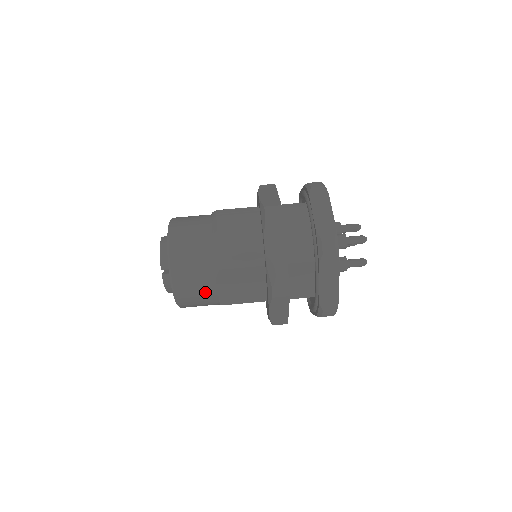
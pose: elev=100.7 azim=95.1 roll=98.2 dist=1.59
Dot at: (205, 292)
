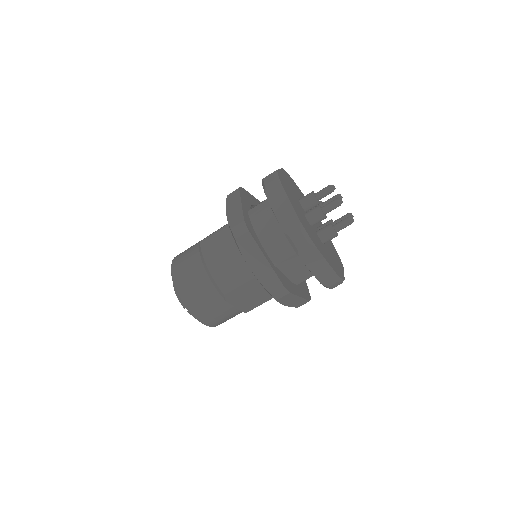
Dot at: (226, 312)
